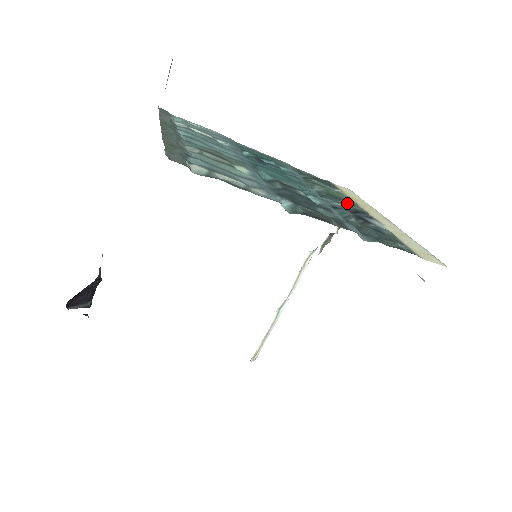
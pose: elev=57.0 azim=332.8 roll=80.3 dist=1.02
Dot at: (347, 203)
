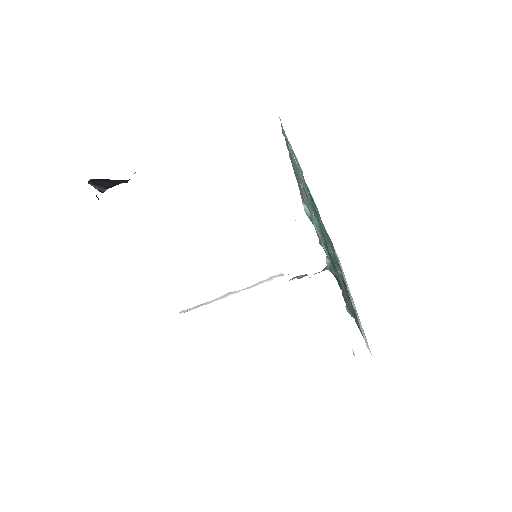
Dot at: (341, 272)
